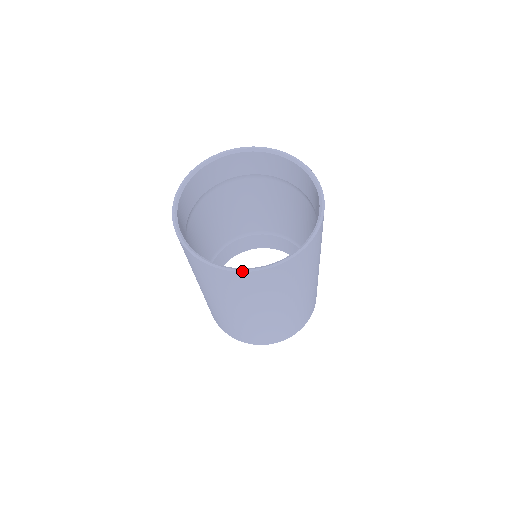
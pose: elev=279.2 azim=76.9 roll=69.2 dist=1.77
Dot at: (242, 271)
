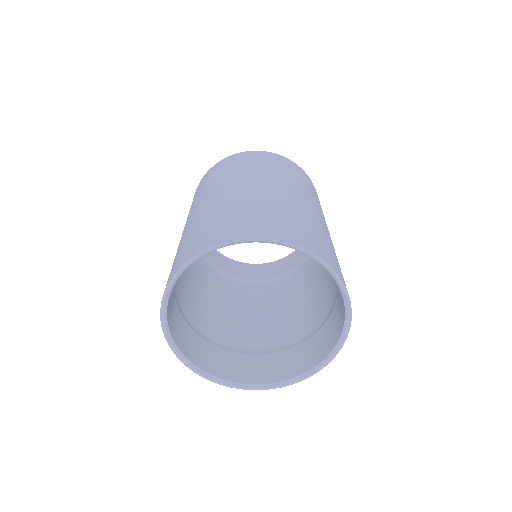
Dot at: (226, 386)
